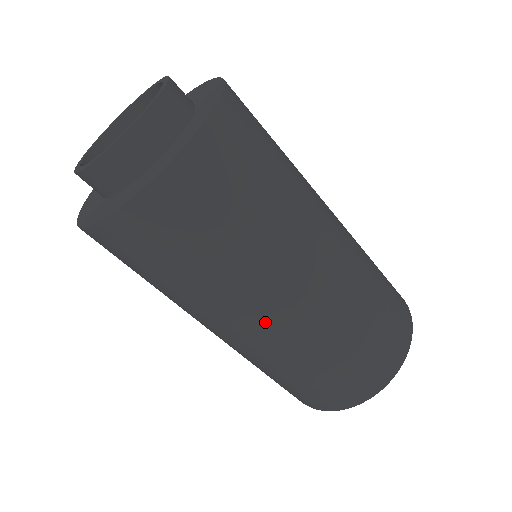
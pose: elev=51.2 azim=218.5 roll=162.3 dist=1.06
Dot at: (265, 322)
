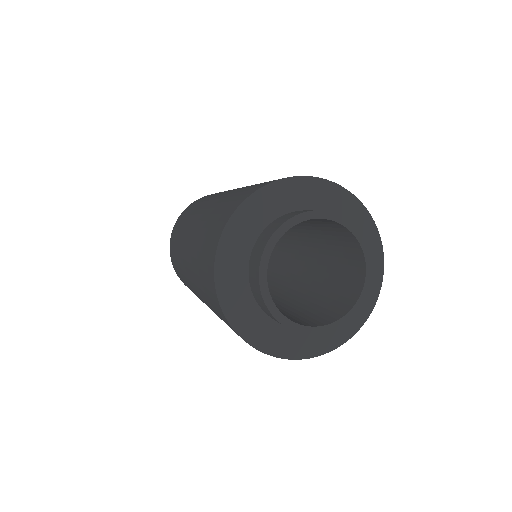
Dot at: occluded
